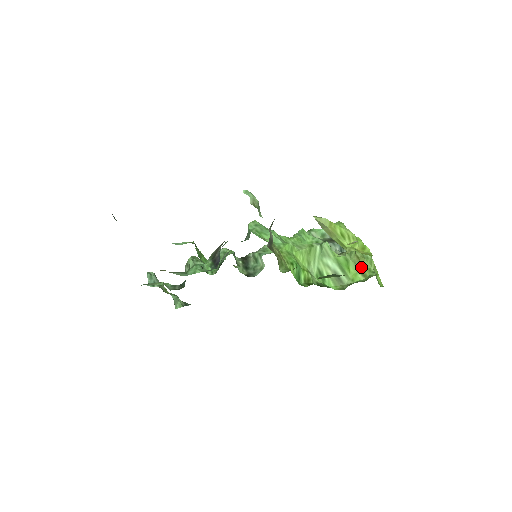
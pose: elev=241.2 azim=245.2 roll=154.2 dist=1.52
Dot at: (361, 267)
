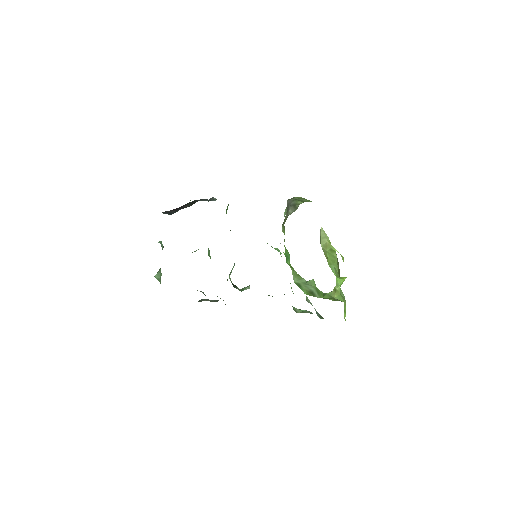
Dot at: (334, 297)
